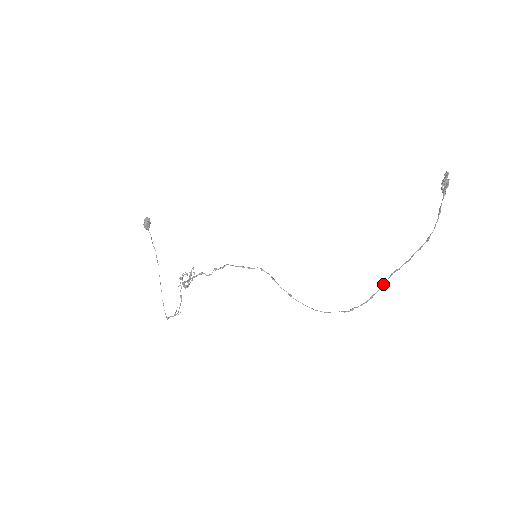
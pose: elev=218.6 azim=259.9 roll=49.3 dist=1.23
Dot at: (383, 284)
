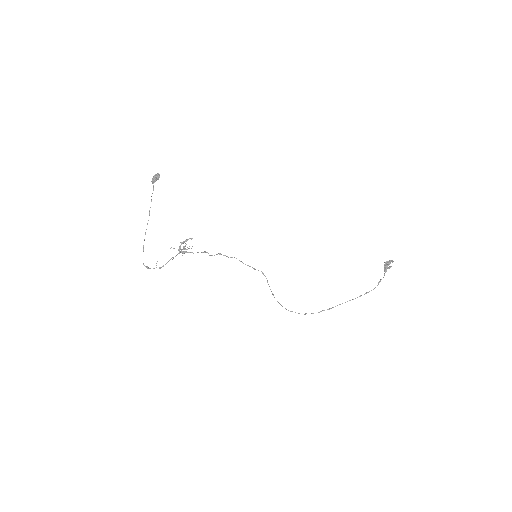
Dot at: occluded
